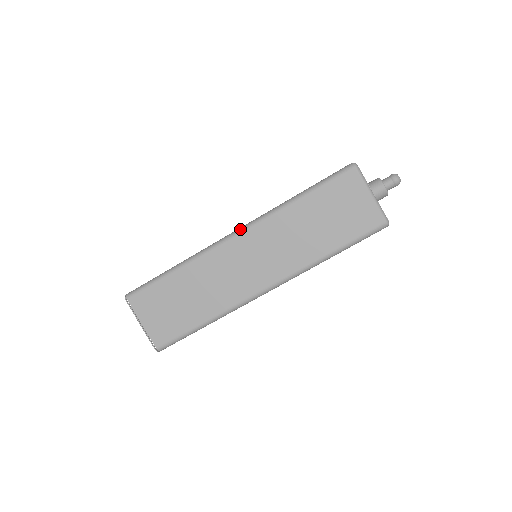
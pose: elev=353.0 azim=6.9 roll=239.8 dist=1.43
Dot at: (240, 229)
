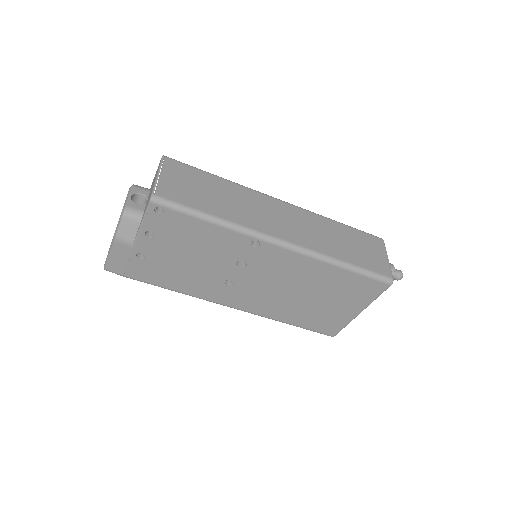
Dot at: occluded
